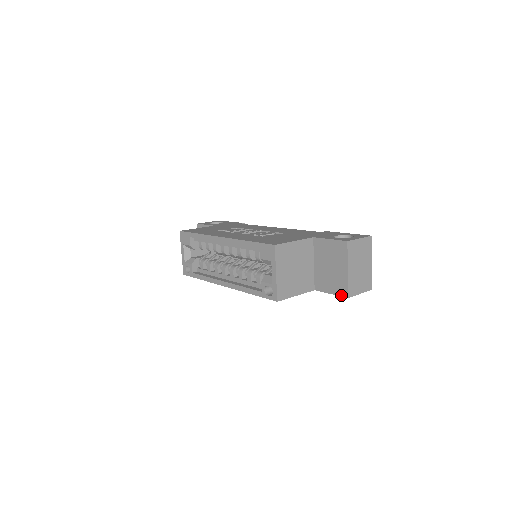
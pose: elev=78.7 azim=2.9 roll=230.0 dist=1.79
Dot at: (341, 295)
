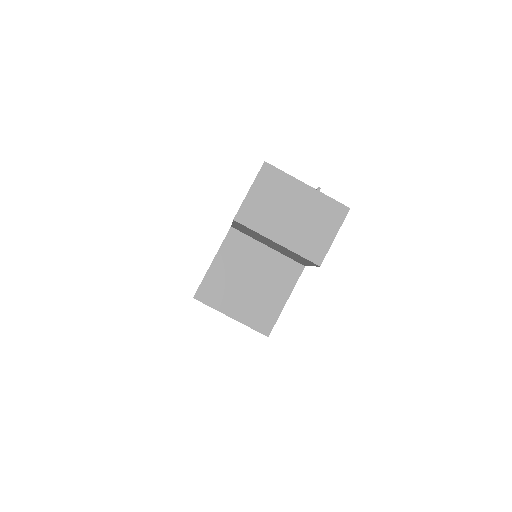
Dot at: occluded
